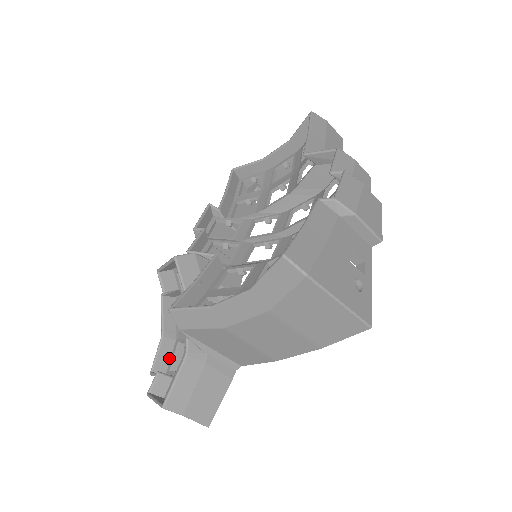
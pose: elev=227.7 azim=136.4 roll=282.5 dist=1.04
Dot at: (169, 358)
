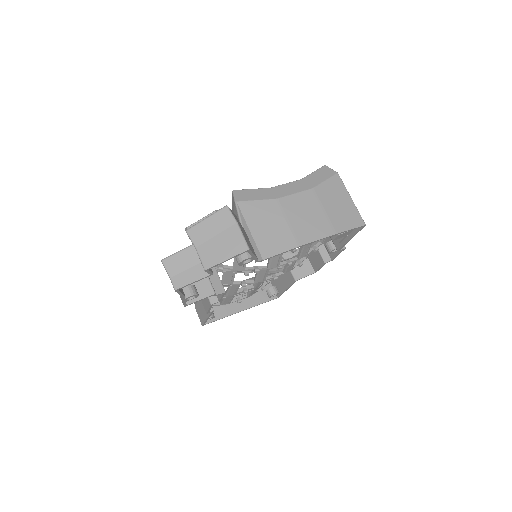
Dot at: occluded
